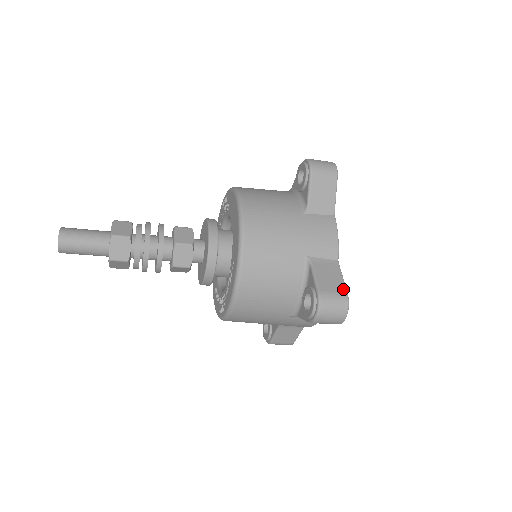
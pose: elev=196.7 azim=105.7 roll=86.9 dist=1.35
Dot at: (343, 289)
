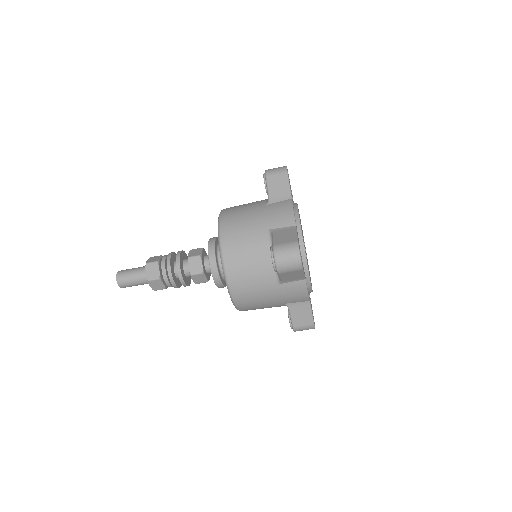
Dot at: (294, 239)
